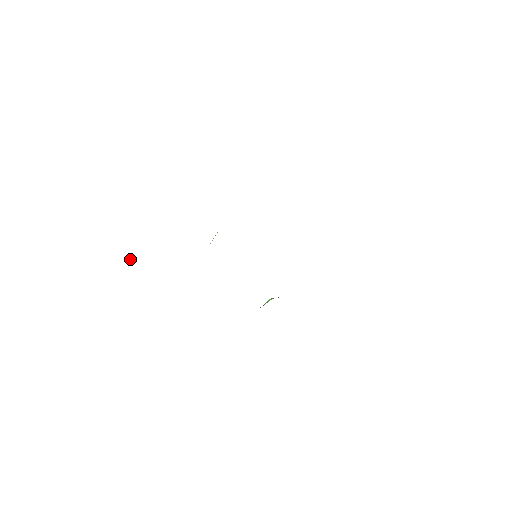
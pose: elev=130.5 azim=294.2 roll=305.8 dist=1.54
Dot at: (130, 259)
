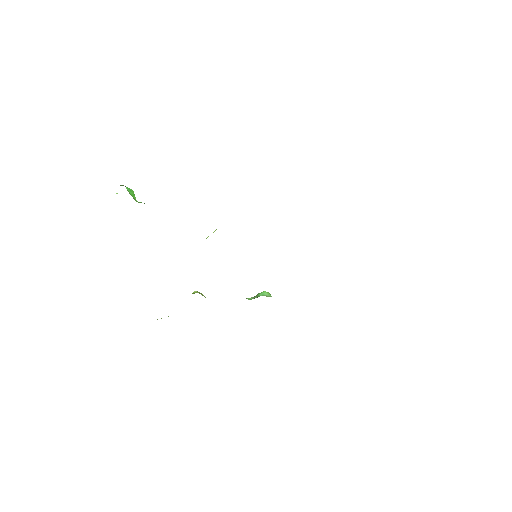
Dot at: occluded
